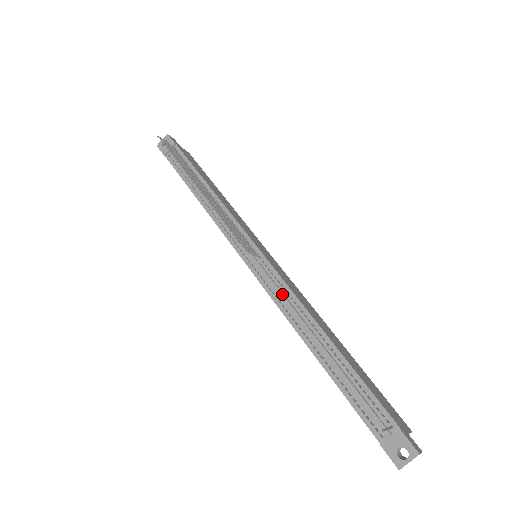
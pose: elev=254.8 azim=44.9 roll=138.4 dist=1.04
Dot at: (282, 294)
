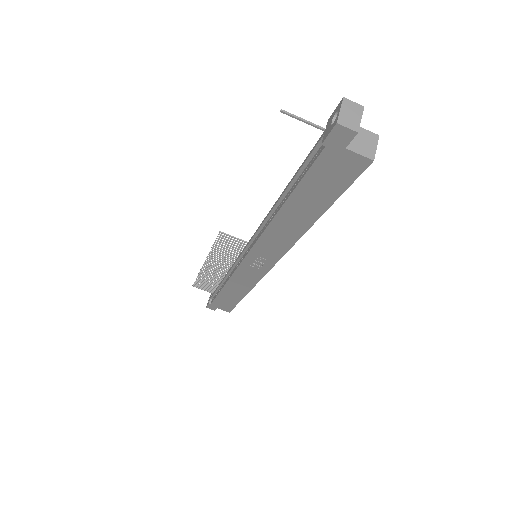
Dot at: (258, 228)
